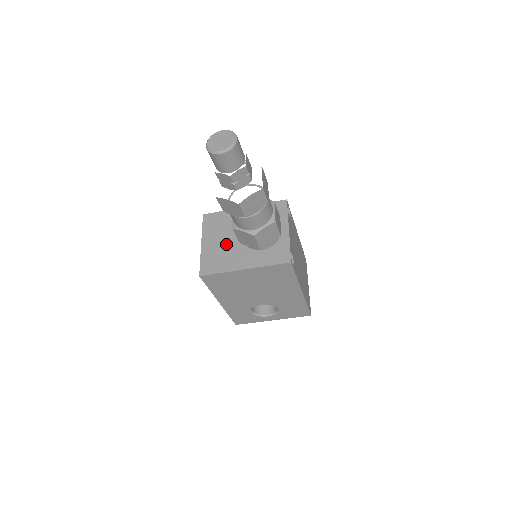
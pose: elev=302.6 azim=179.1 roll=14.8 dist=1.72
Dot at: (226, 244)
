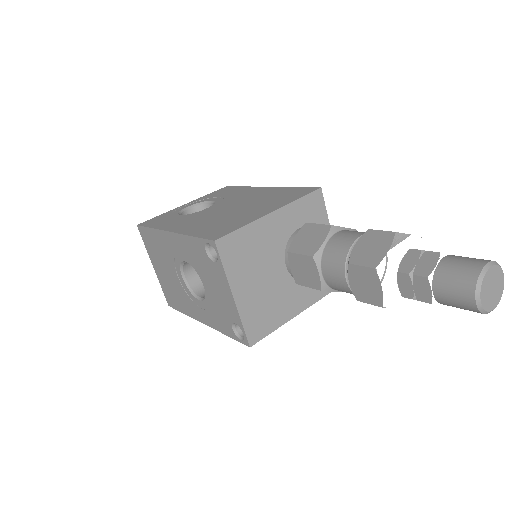
Dot at: (268, 285)
